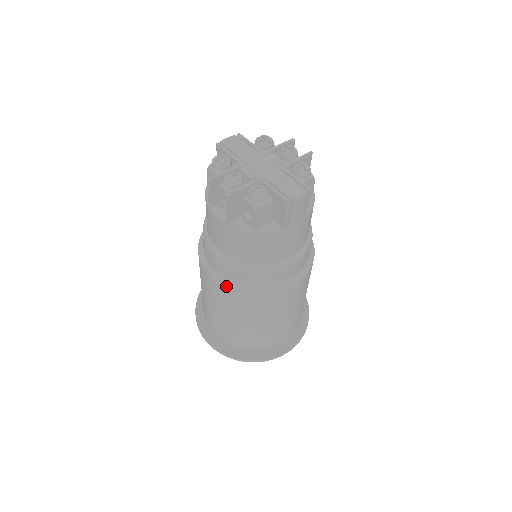
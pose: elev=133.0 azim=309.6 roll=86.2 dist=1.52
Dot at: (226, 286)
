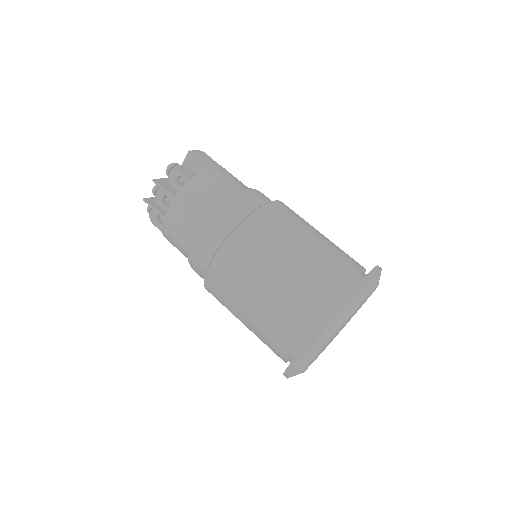
Dot at: (227, 238)
